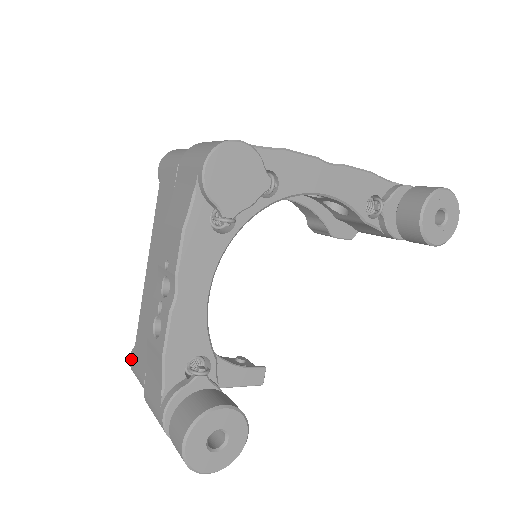
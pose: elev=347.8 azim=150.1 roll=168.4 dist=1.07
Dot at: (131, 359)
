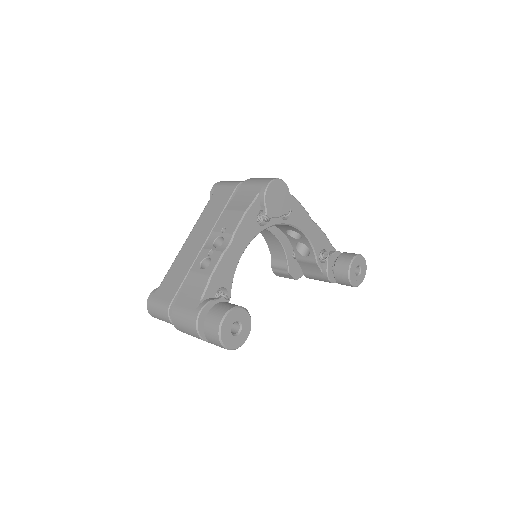
Dot at: (152, 295)
